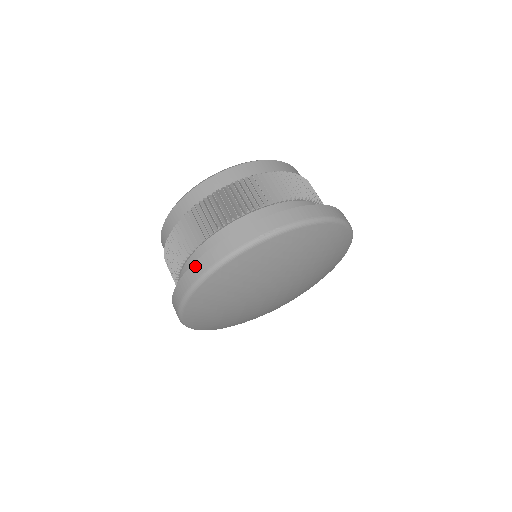
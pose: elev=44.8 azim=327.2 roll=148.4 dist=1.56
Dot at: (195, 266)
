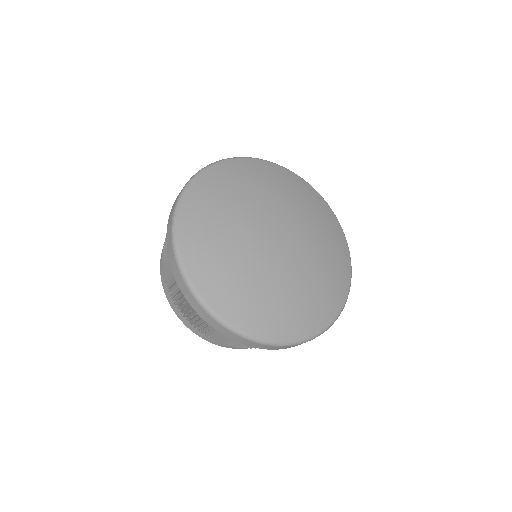
Dot at: (169, 257)
